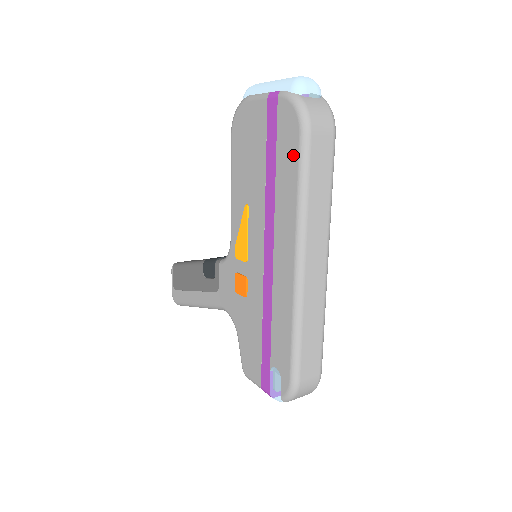
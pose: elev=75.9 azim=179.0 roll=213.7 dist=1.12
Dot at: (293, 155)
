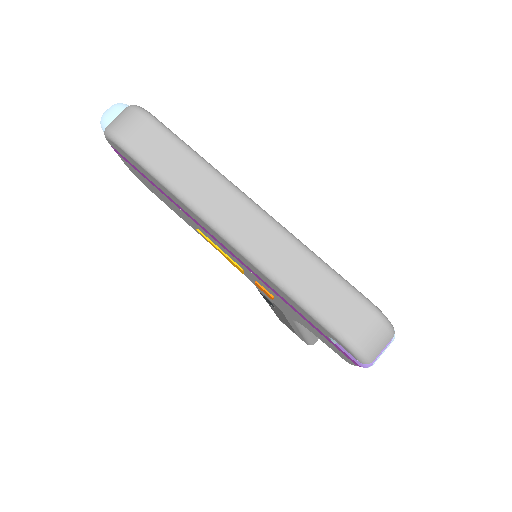
Dot at: (140, 167)
